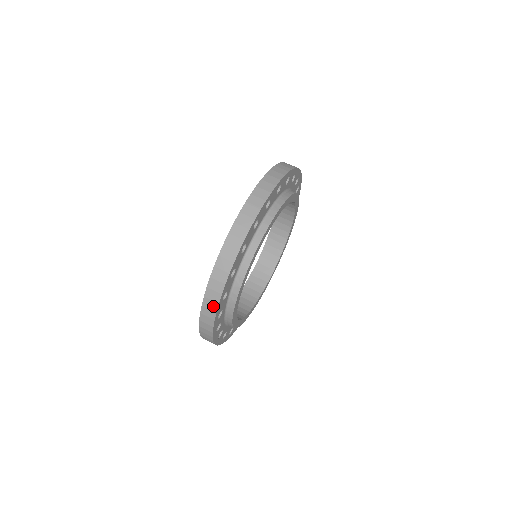
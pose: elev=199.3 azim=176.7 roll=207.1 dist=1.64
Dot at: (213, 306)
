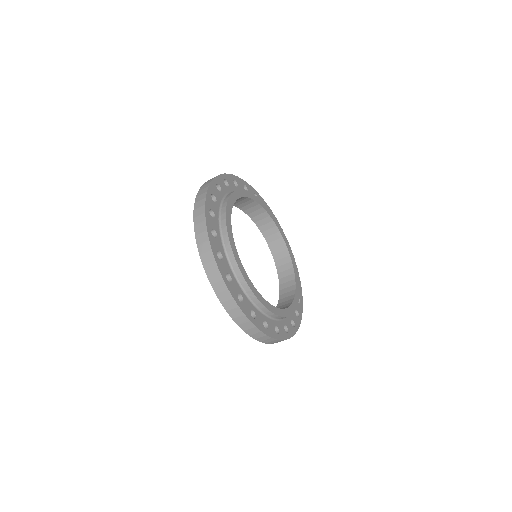
Dot at: (238, 312)
